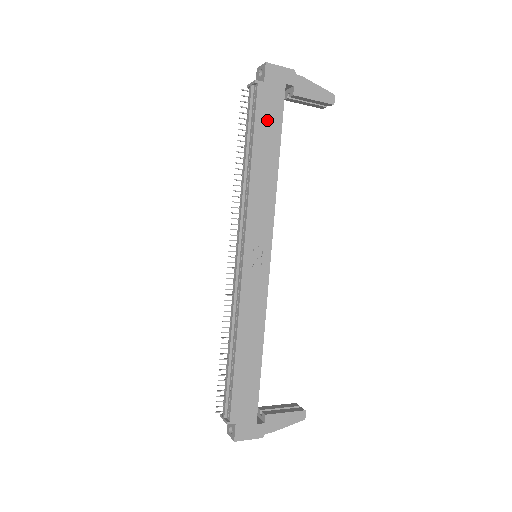
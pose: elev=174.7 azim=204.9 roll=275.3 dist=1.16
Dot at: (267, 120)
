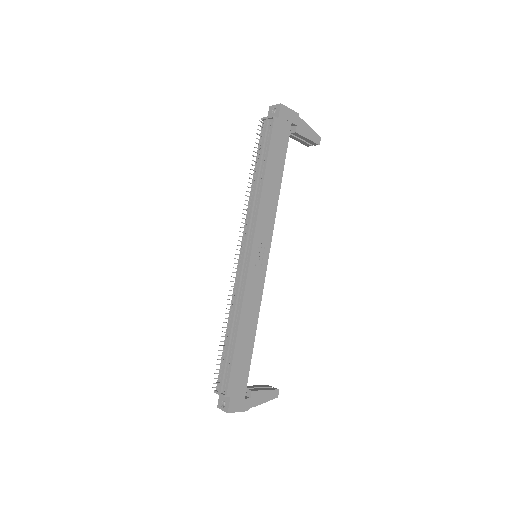
Dot at: (277, 148)
